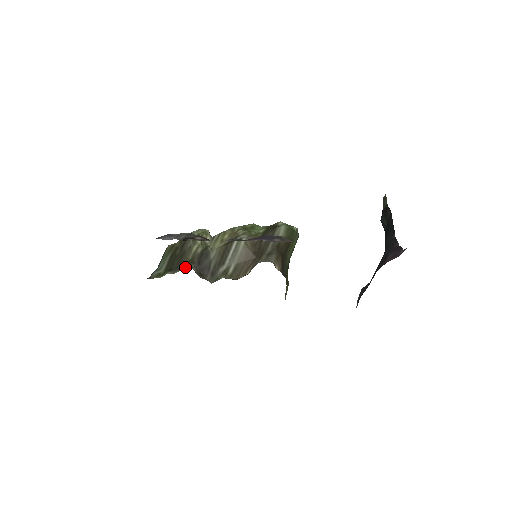
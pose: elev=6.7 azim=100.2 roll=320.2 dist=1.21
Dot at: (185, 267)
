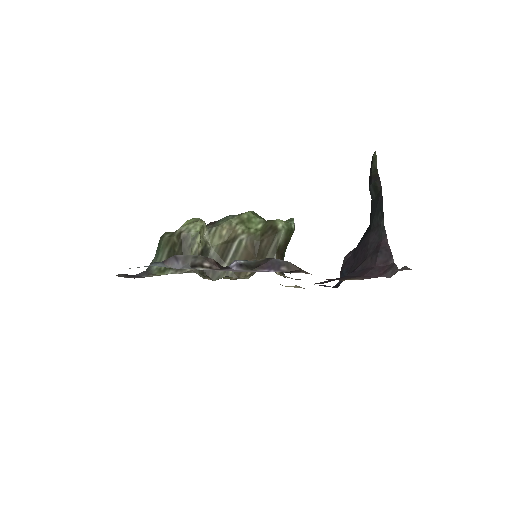
Dot at: (188, 269)
